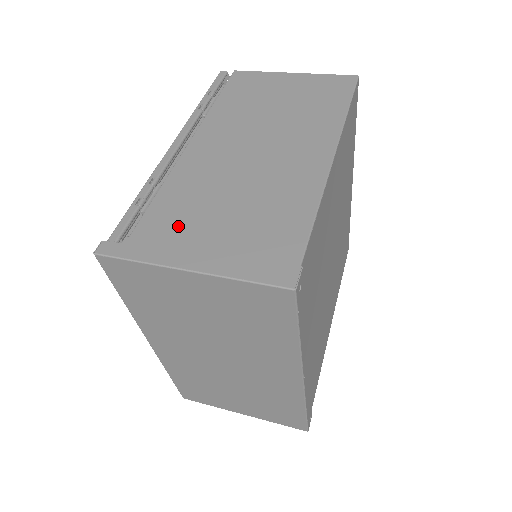
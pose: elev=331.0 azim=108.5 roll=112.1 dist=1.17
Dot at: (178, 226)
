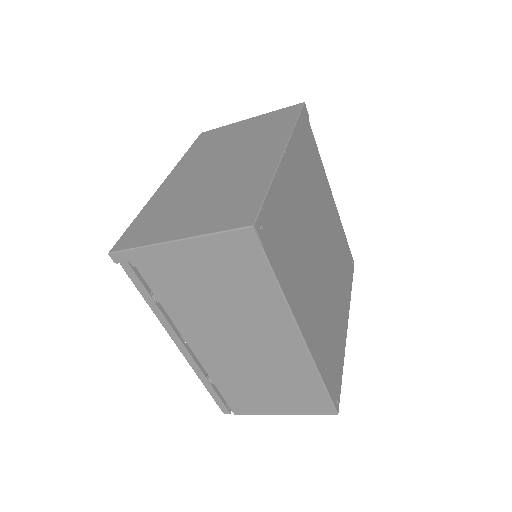
Dot at: occluded
